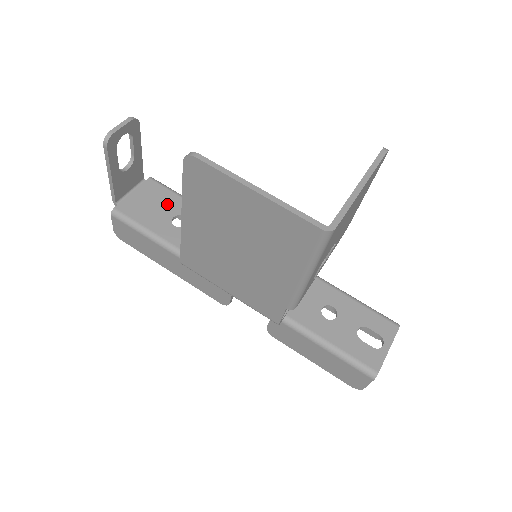
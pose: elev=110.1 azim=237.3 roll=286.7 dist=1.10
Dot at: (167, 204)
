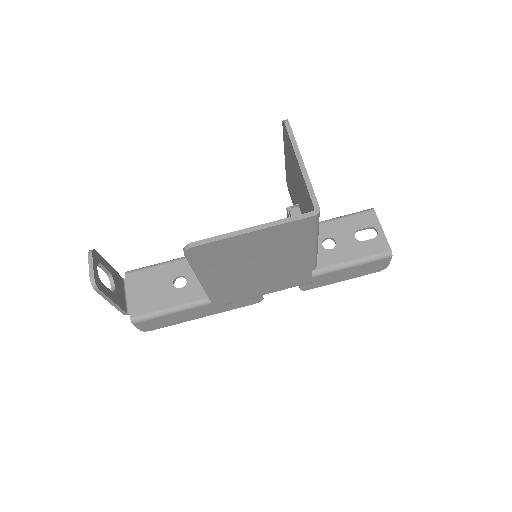
Dot at: (159, 279)
